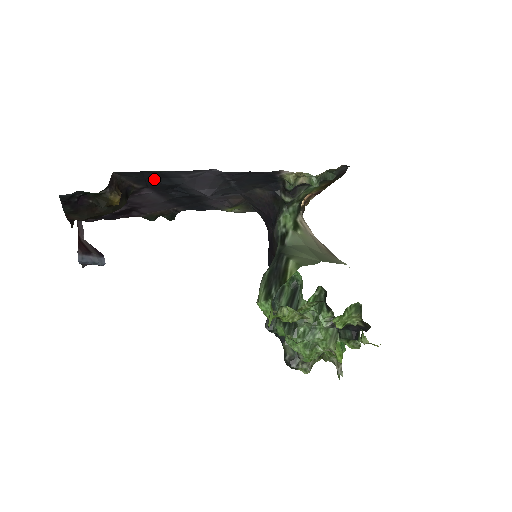
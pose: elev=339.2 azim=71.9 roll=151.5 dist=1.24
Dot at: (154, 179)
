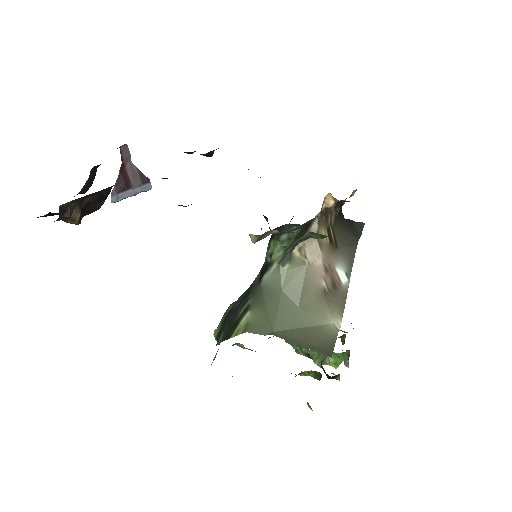
Dot at: occluded
